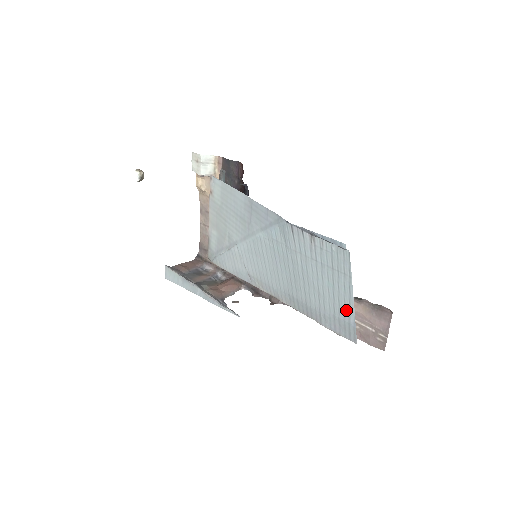
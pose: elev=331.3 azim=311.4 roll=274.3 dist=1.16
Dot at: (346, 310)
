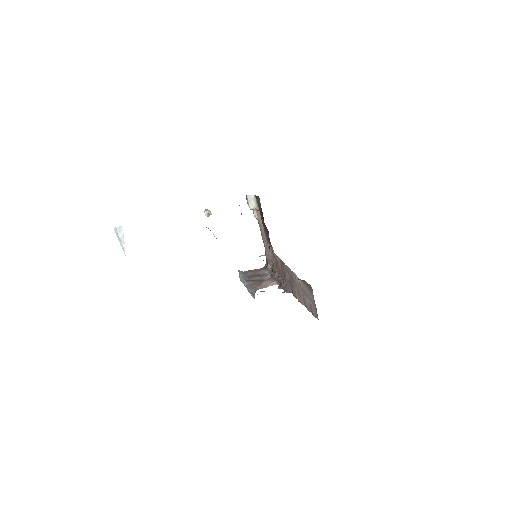
Dot at: occluded
